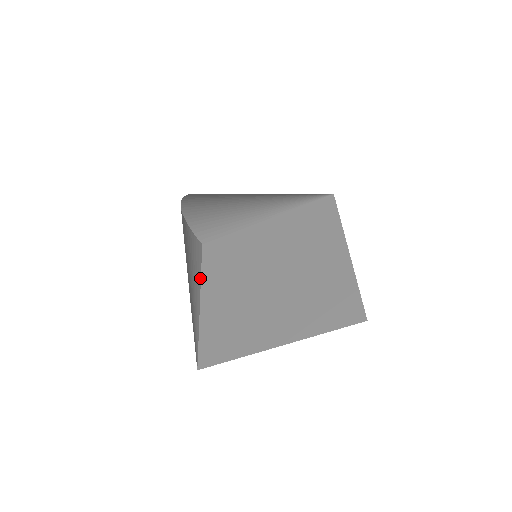
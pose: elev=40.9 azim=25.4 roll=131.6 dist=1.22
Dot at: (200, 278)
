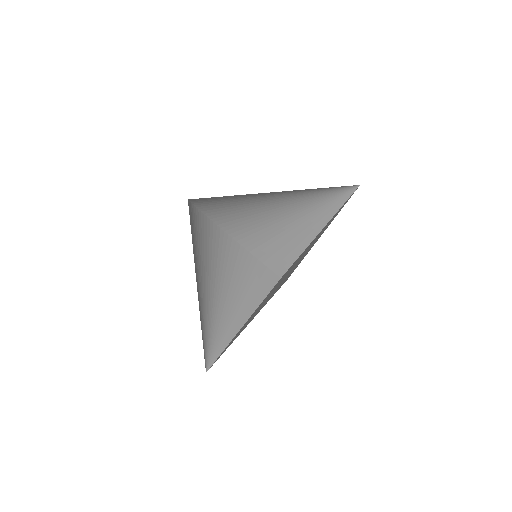
Dot at: (260, 303)
